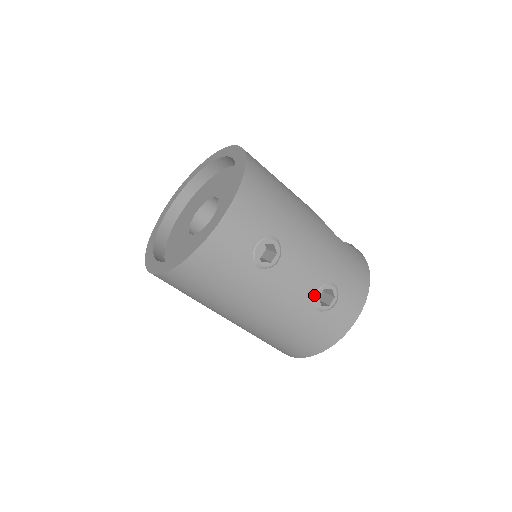
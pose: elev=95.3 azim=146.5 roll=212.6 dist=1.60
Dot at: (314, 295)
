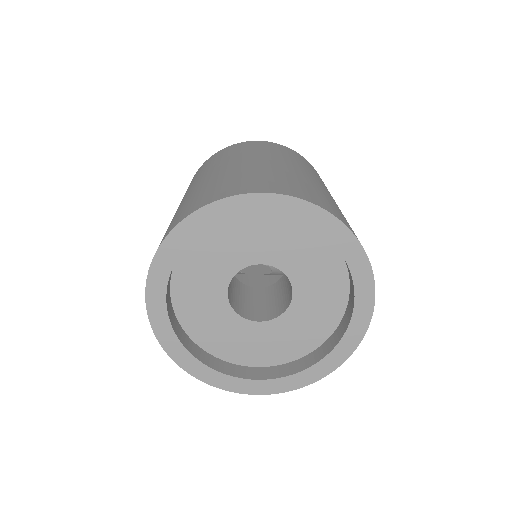
Dot at: occluded
